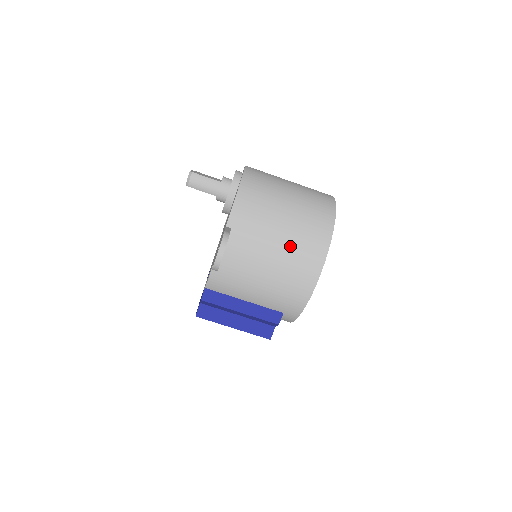
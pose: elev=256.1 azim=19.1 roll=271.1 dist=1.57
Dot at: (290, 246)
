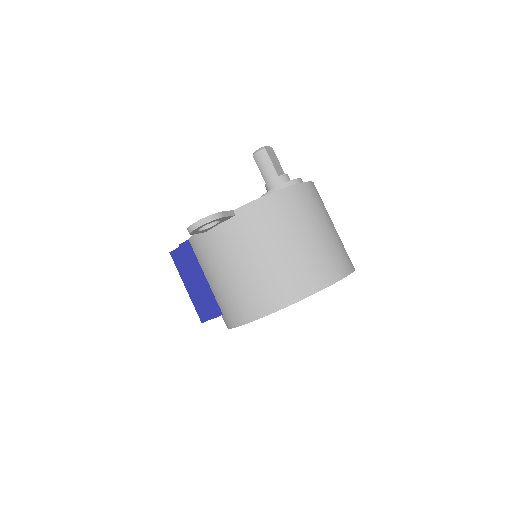
Dot at: (265, 272)
